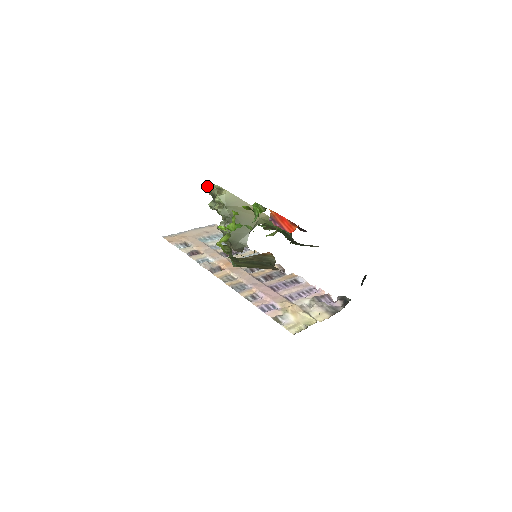
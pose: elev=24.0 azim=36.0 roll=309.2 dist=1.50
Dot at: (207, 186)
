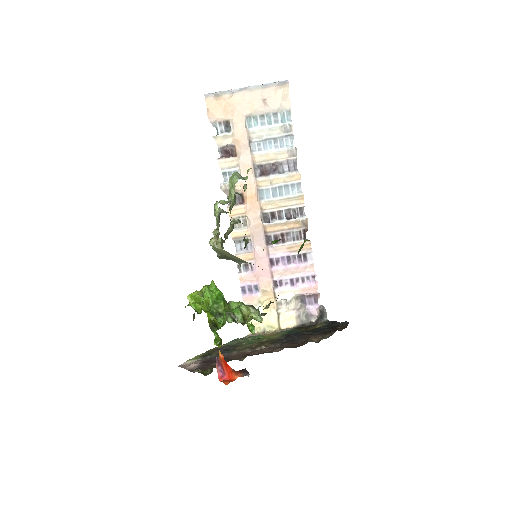
Dot at: (214, 206)
